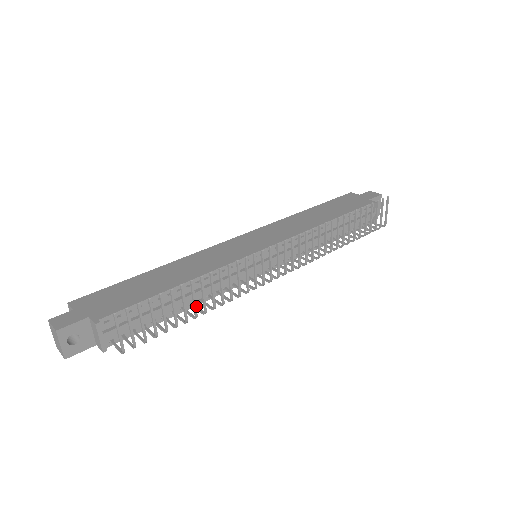
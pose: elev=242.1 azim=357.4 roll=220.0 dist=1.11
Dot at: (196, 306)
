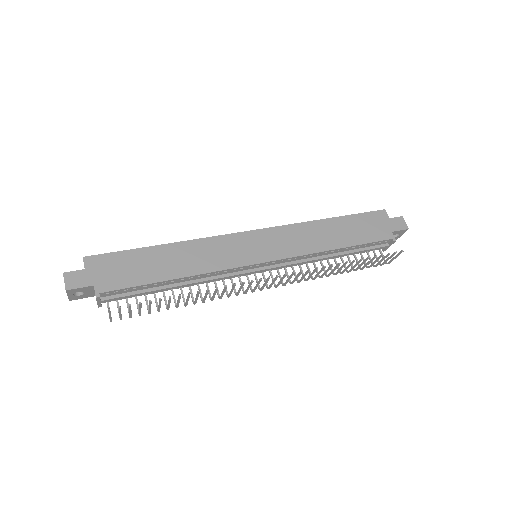
Dot at: occluded
